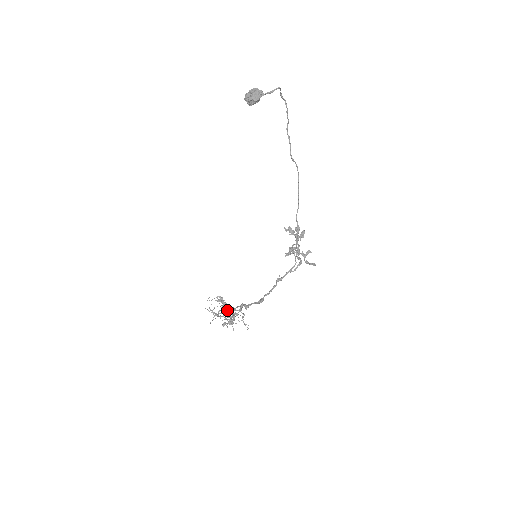
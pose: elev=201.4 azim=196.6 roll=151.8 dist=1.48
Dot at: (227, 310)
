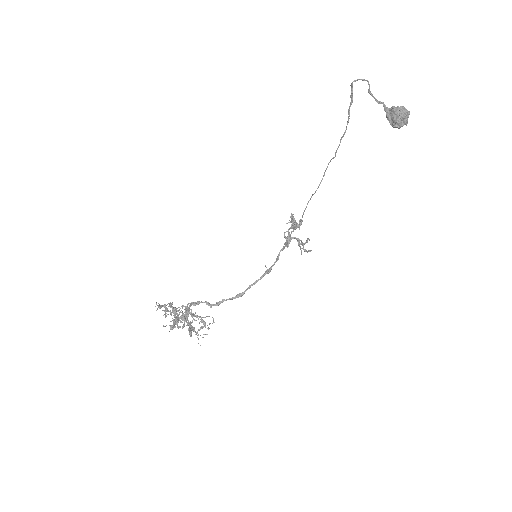
Dot at: (170, 313)
